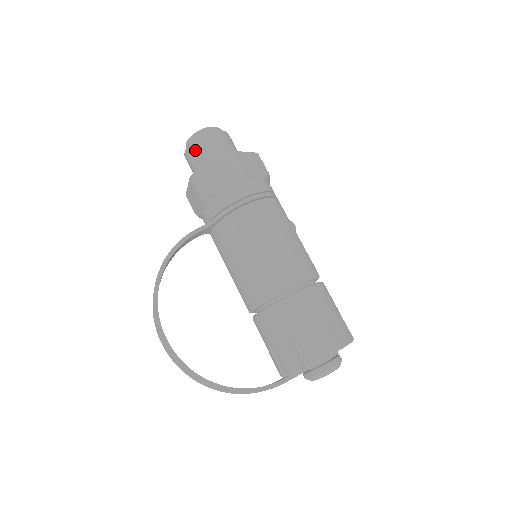
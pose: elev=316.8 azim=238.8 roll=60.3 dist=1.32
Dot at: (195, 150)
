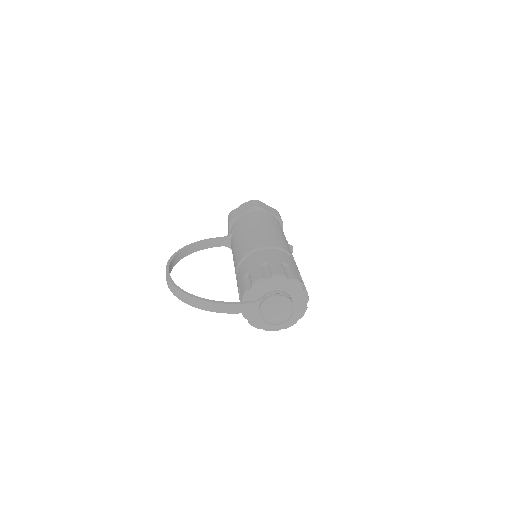
Dot at: occluded
